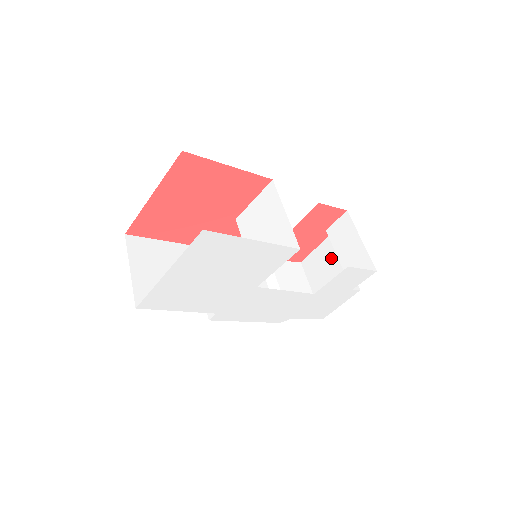
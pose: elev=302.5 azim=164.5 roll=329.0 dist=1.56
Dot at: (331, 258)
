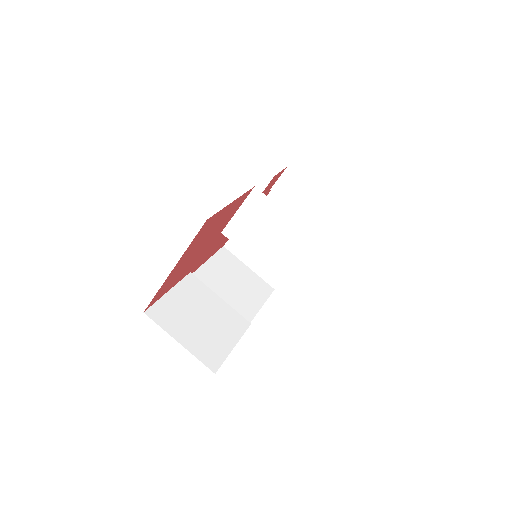
Dot at: occluded
